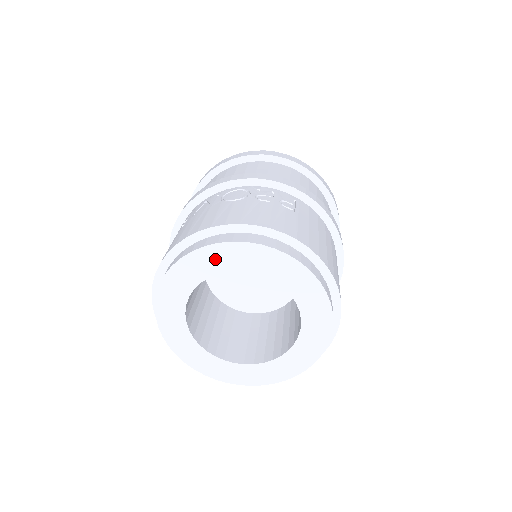
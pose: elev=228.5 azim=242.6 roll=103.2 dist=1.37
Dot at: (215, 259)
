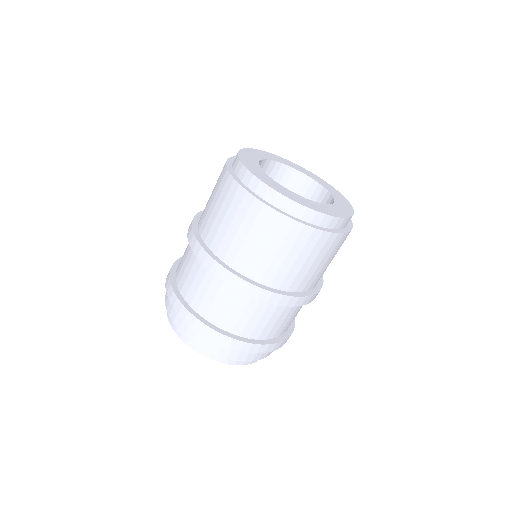
Dot at: (312, 175)
